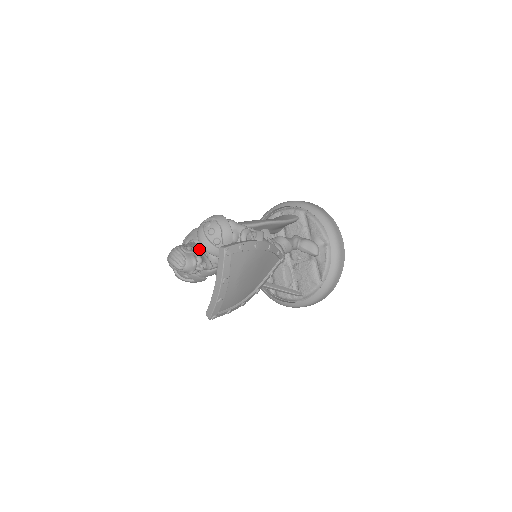
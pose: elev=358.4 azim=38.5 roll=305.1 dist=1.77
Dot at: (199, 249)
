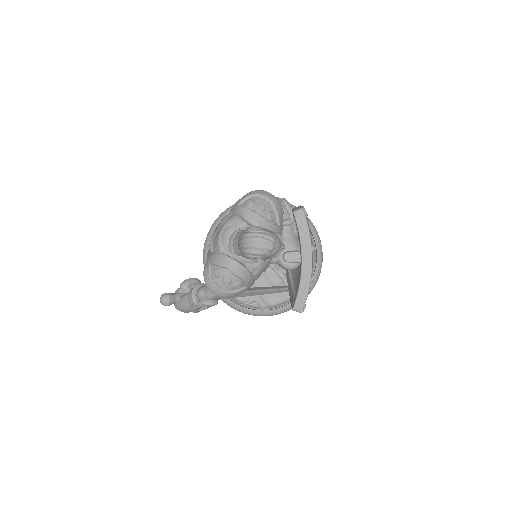
Dot at: occluded
